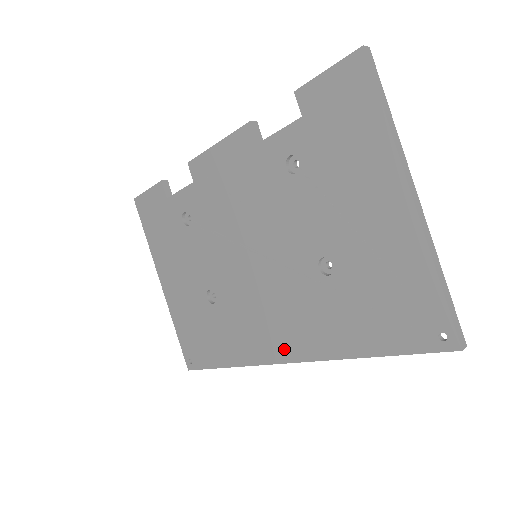
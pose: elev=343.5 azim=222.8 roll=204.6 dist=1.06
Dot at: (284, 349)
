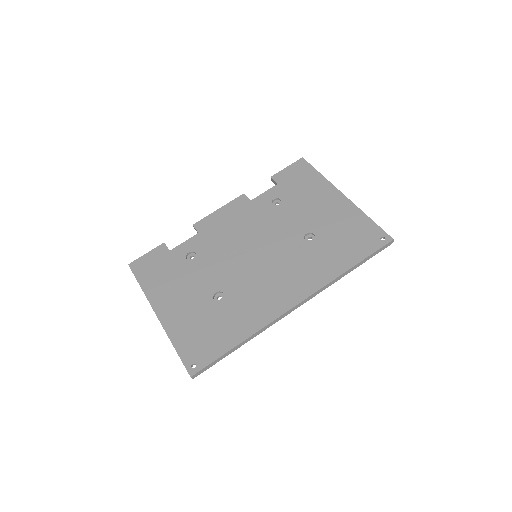
Dot at: (292, 297)
